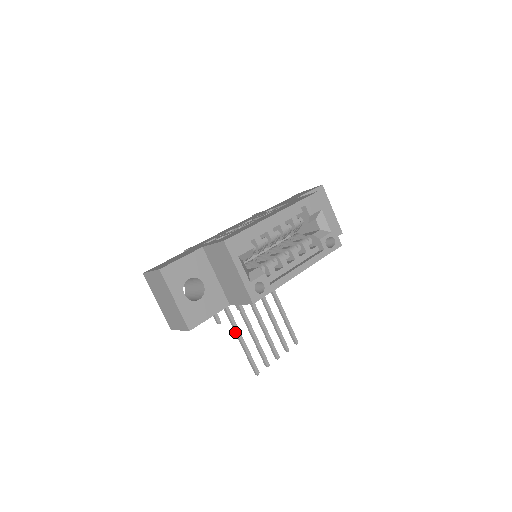
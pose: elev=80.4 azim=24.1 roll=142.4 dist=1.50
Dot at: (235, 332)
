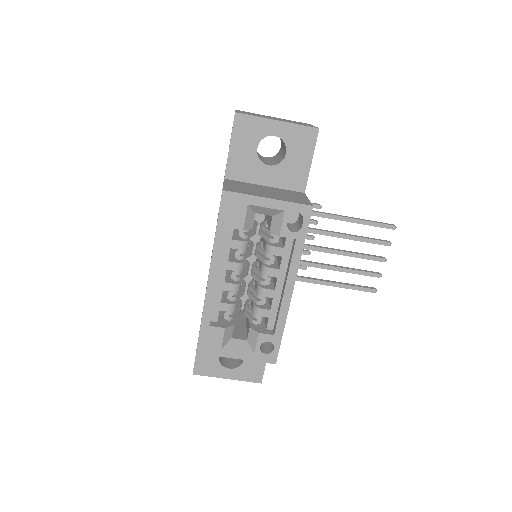
Dot at: (320, 283)
